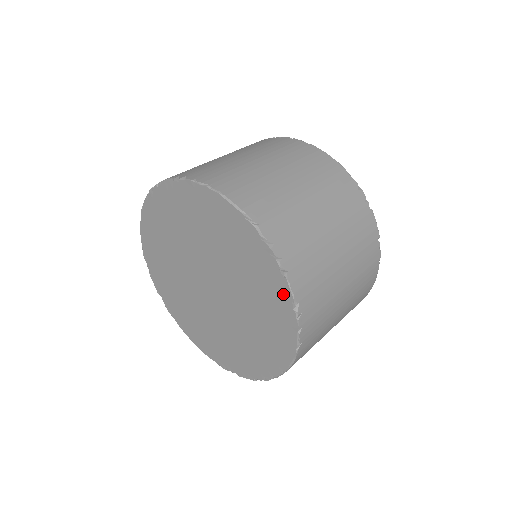
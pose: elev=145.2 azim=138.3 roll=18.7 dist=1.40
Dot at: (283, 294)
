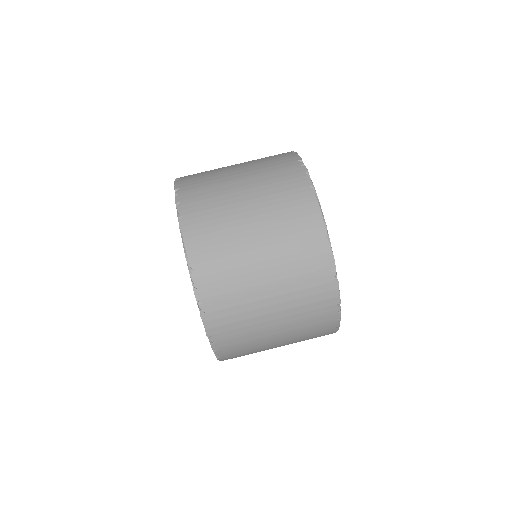
Dot at: occluded
